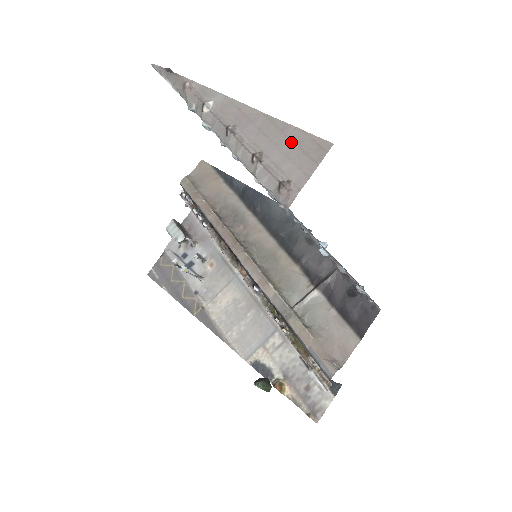
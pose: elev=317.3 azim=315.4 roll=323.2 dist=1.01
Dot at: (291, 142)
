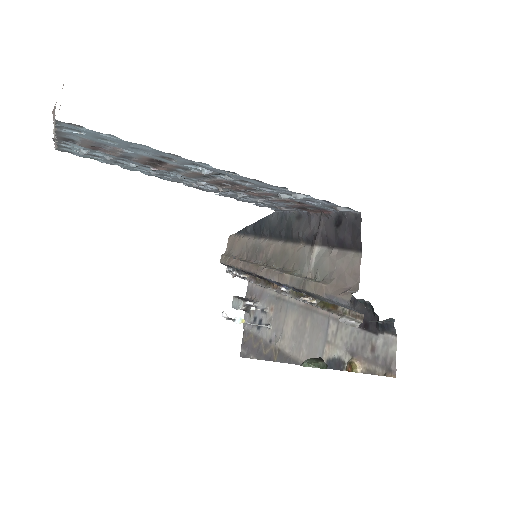
Dot at: occluded
